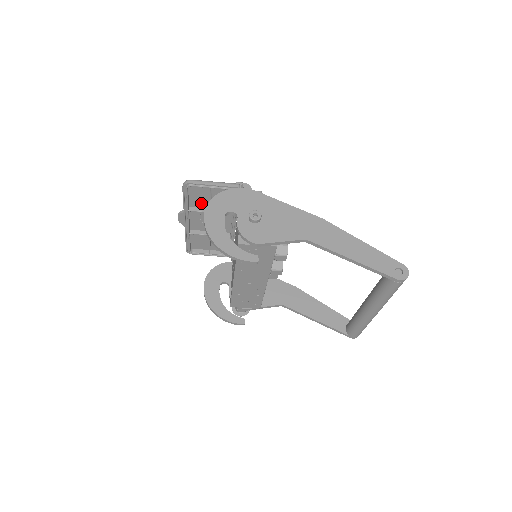
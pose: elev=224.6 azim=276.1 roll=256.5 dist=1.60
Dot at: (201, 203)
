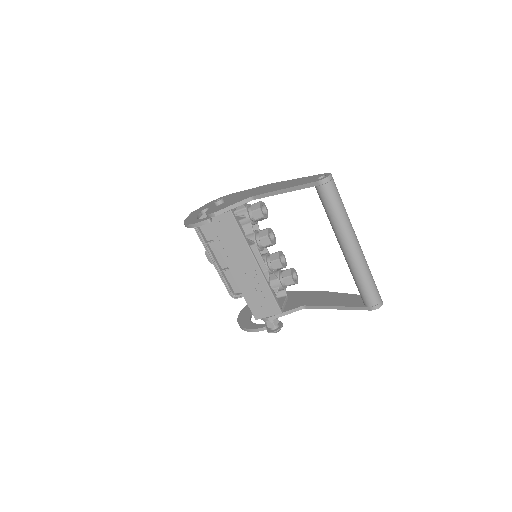
Dot at: occluded
